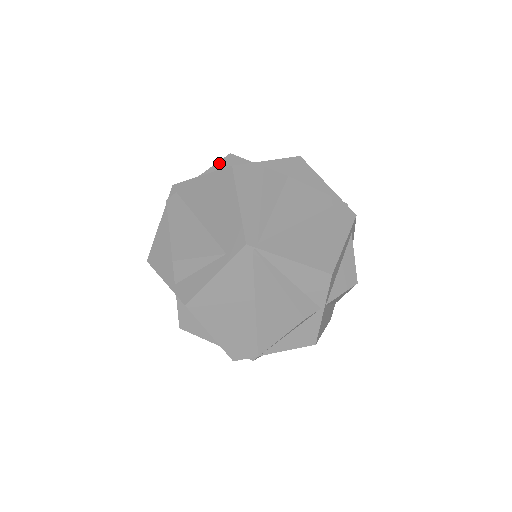
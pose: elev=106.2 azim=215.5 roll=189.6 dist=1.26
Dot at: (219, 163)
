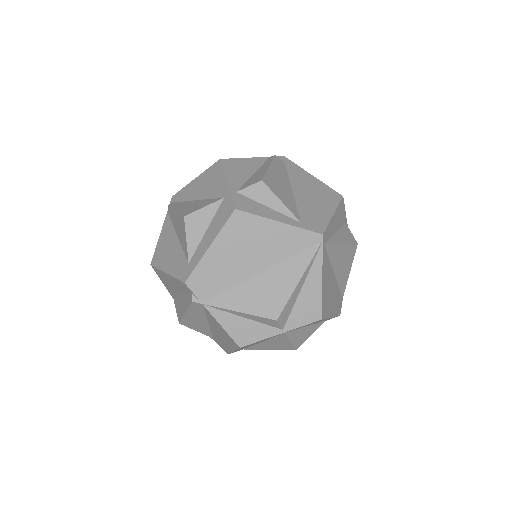
Dot at: occluded
